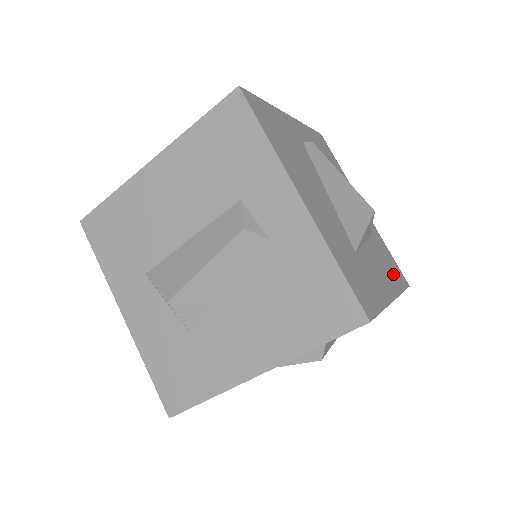
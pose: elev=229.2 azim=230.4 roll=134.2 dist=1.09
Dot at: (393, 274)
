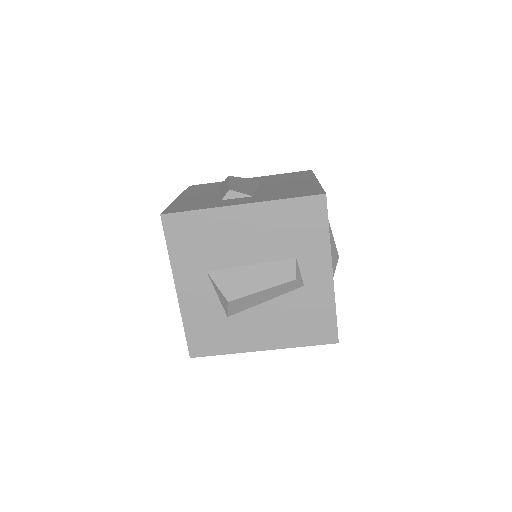
Dot at: occluded
